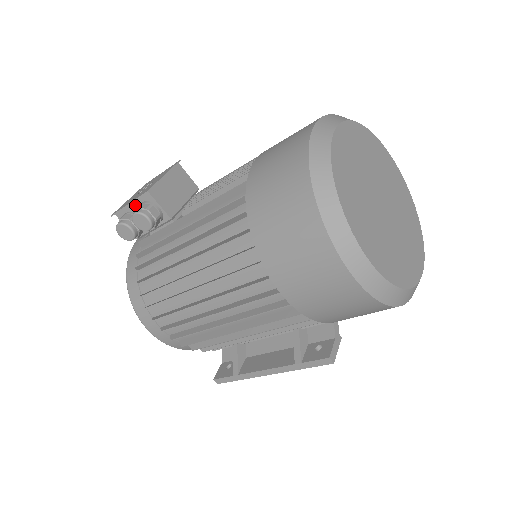
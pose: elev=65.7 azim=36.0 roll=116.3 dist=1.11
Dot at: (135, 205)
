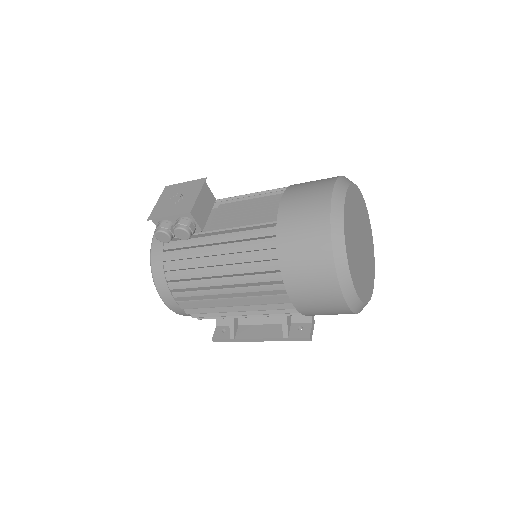
Dot at: (173, 217)
